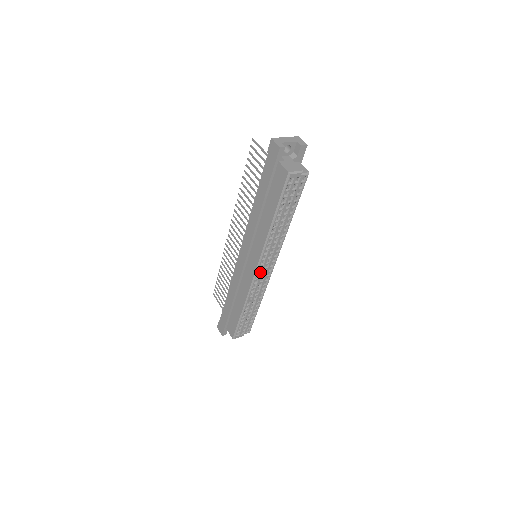
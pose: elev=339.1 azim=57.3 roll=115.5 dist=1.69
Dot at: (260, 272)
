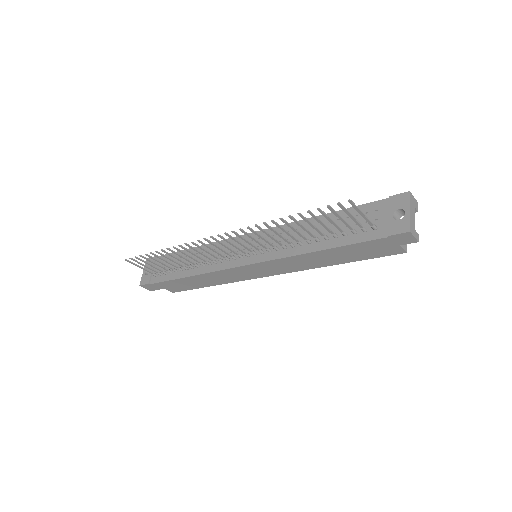
Dot at: occluded
